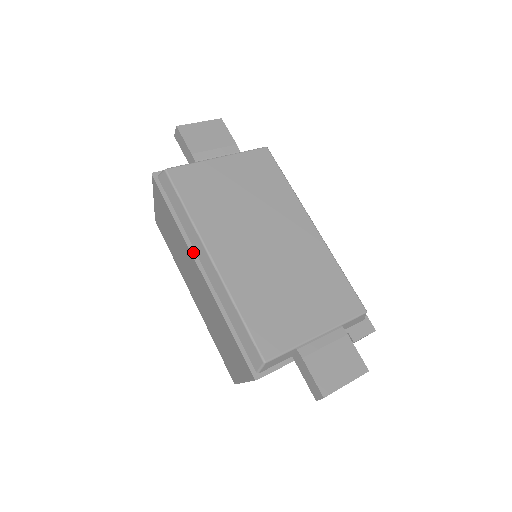
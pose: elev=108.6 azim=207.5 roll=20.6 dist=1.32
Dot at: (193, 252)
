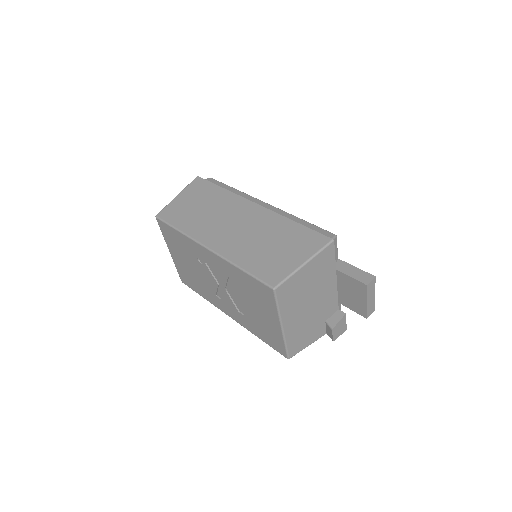
Dot at: (246, 200)
